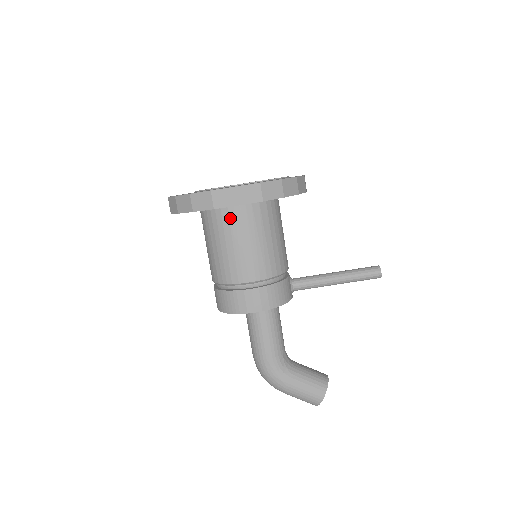
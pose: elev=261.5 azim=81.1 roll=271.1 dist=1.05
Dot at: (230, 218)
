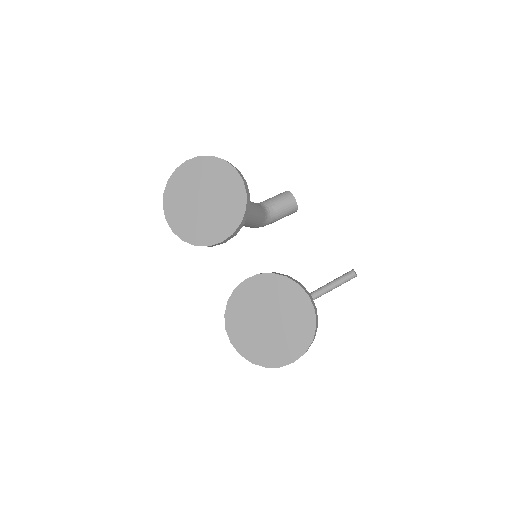
Dot at: occluded
